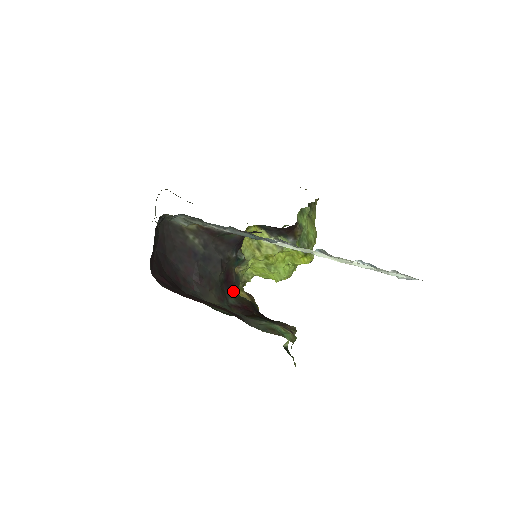
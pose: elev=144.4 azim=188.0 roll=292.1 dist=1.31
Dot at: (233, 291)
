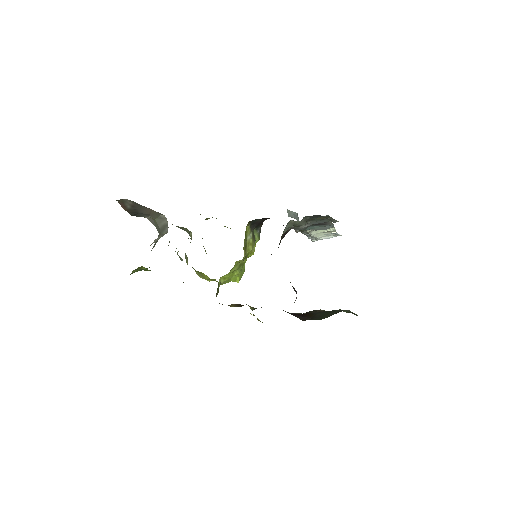
Dot at: occluded
